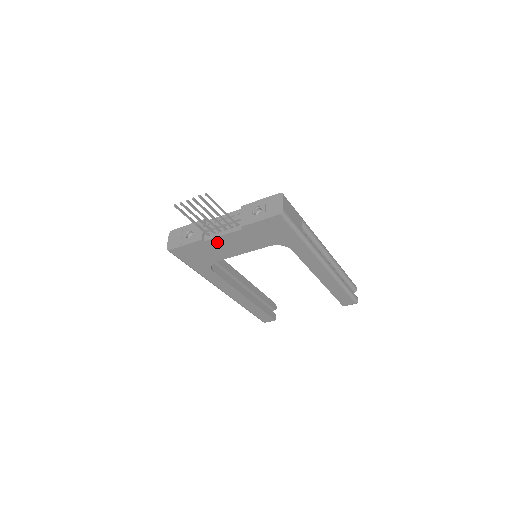
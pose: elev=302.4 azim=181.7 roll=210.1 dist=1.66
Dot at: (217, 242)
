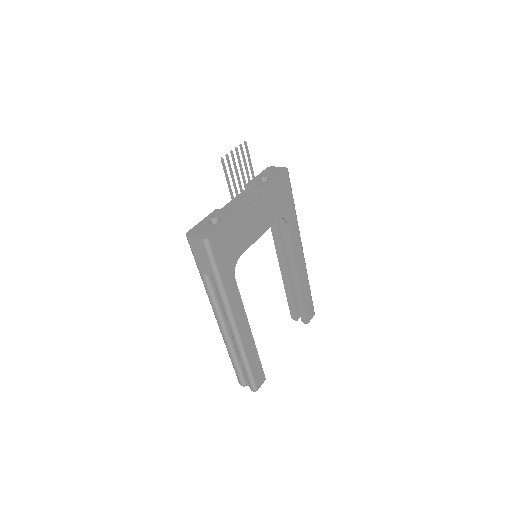
Dot at: (246, 217)
